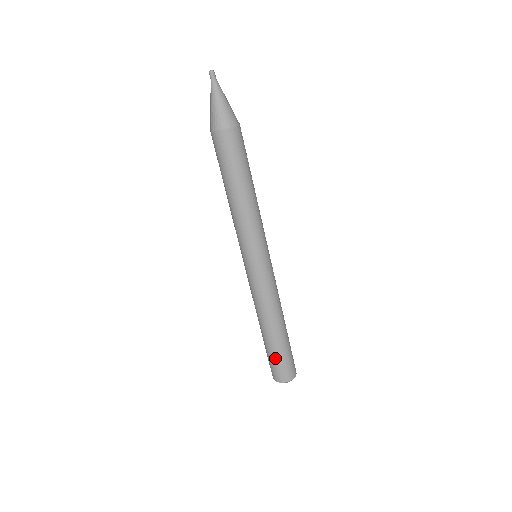
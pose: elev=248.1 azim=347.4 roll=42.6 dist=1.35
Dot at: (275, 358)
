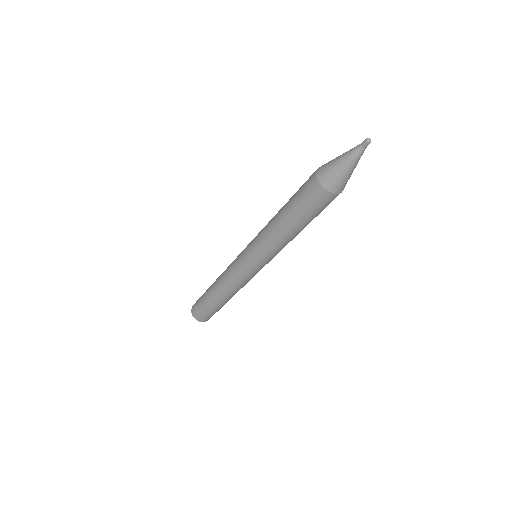
Dot at: (202, 303)
